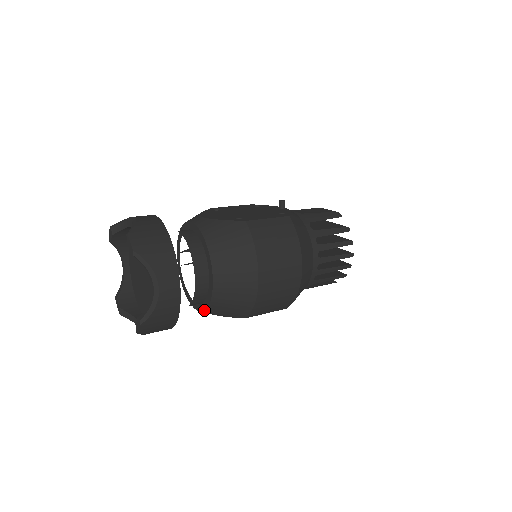
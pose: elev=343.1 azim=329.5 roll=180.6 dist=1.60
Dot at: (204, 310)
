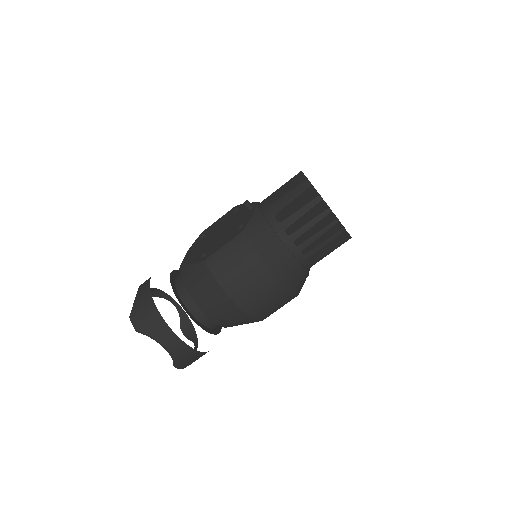
Dot at: occluded
